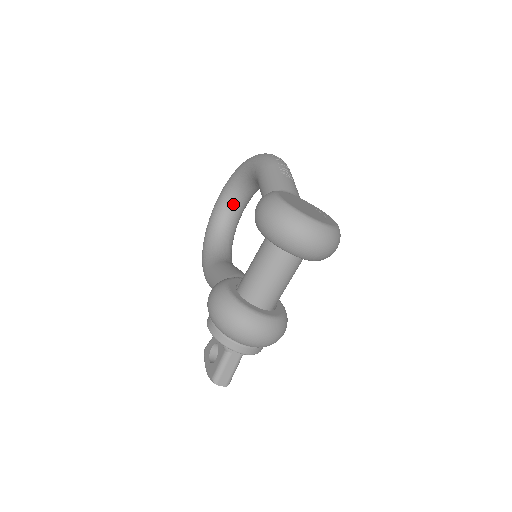
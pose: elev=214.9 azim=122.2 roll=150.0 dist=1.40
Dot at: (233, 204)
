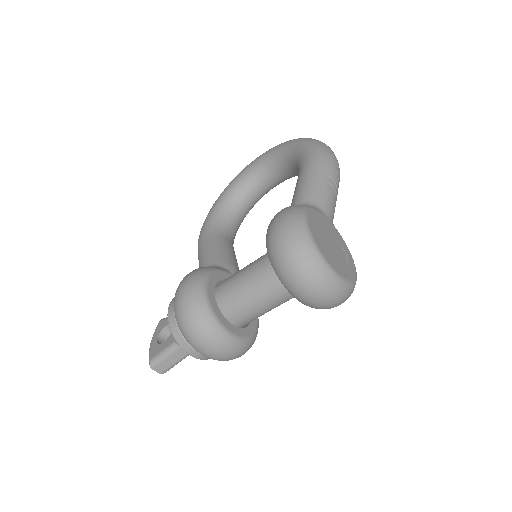
Dot at: (265, 177)
